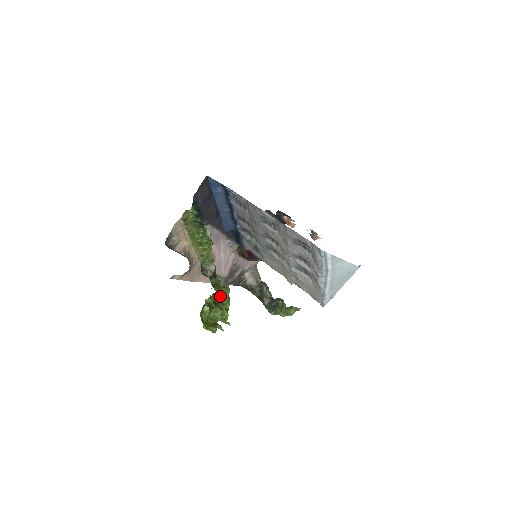
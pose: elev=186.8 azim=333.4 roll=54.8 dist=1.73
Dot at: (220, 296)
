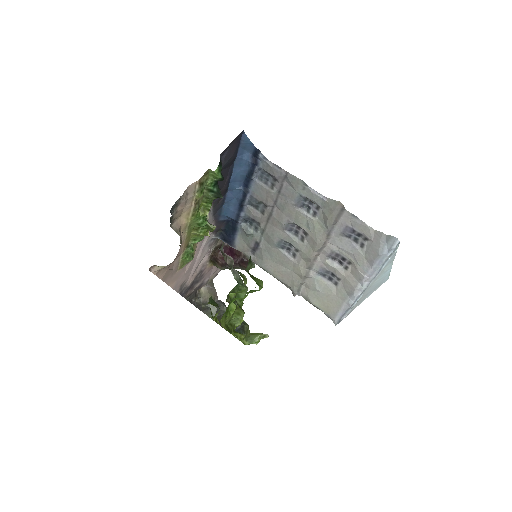
Dot at: (260, 288)
